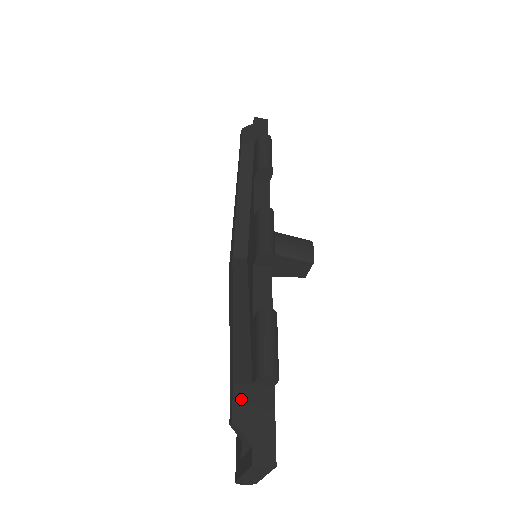
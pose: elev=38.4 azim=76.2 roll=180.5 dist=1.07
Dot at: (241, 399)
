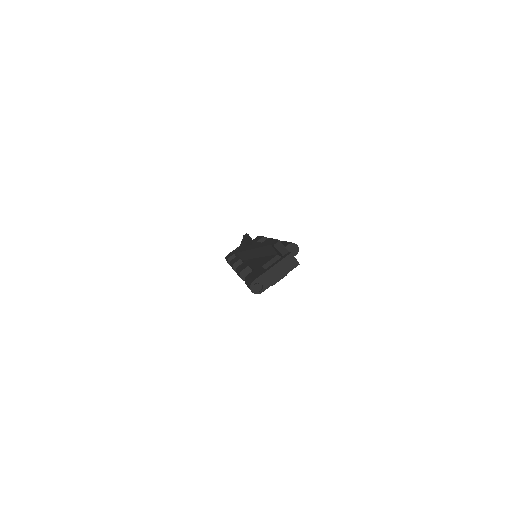
Dot at: occluded
